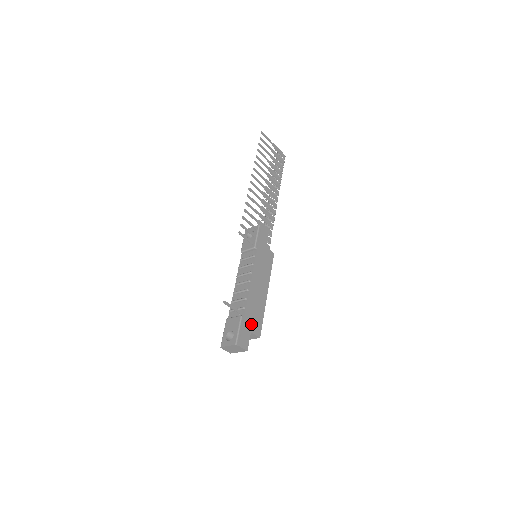
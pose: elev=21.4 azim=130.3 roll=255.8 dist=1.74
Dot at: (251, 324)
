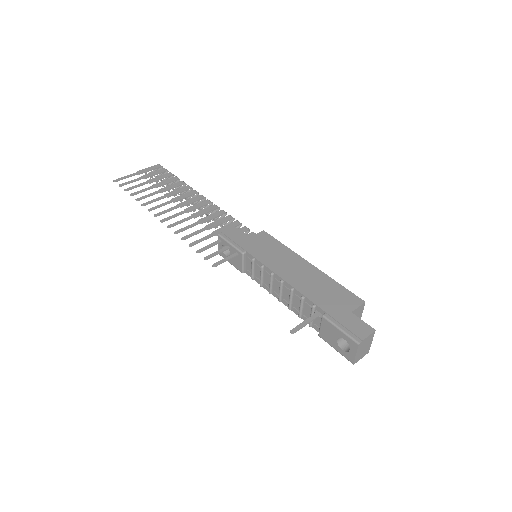
Dot at: (340, 307)
